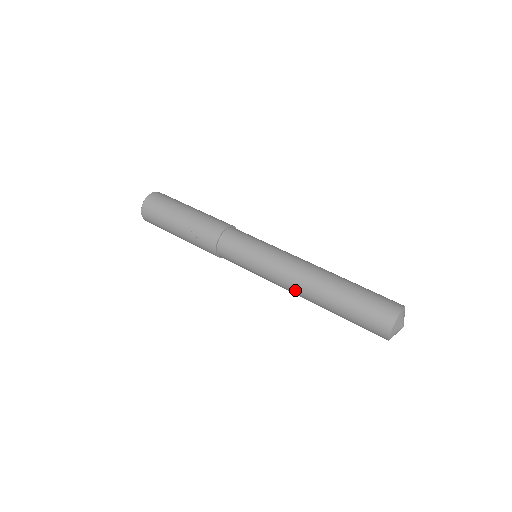
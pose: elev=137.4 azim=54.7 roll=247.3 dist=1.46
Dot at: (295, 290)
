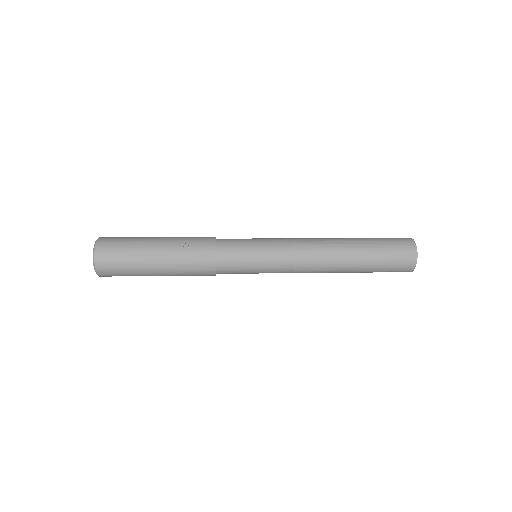
Dot at: (318, 255)
